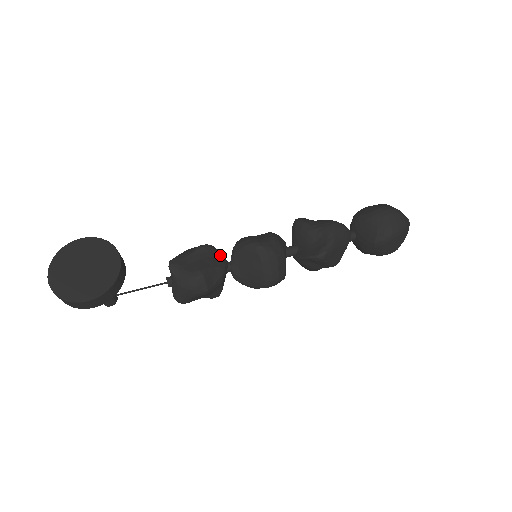
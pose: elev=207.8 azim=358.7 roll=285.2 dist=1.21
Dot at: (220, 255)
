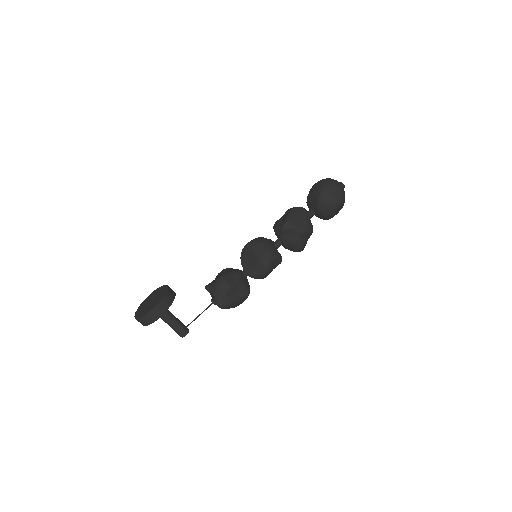
Dot at: (236, 269)
